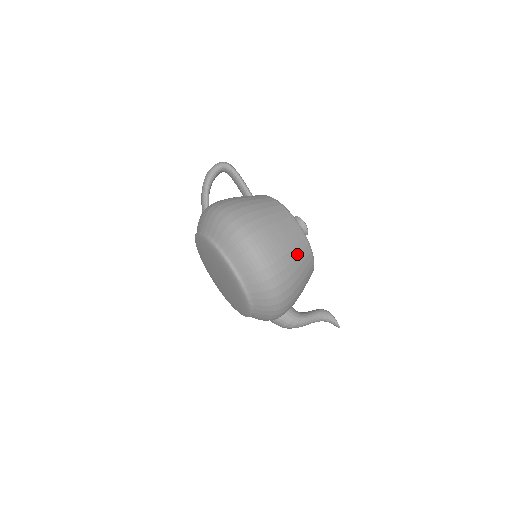
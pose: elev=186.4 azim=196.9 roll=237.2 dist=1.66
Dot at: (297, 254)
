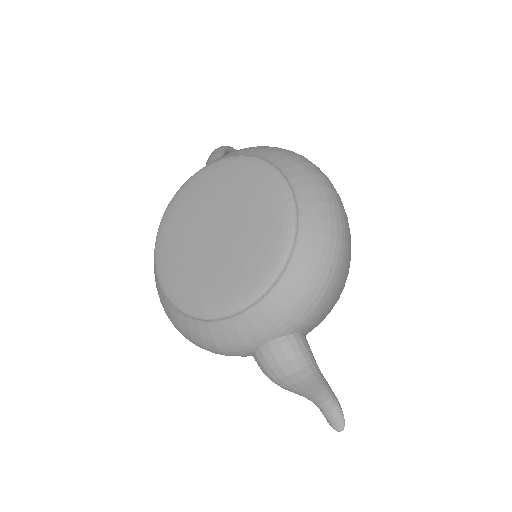
Dot at: occluded
